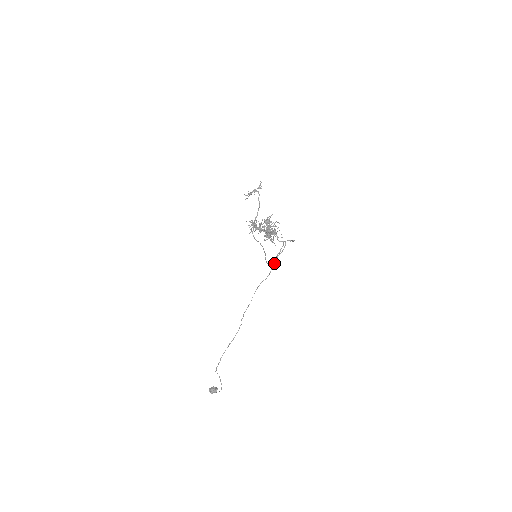
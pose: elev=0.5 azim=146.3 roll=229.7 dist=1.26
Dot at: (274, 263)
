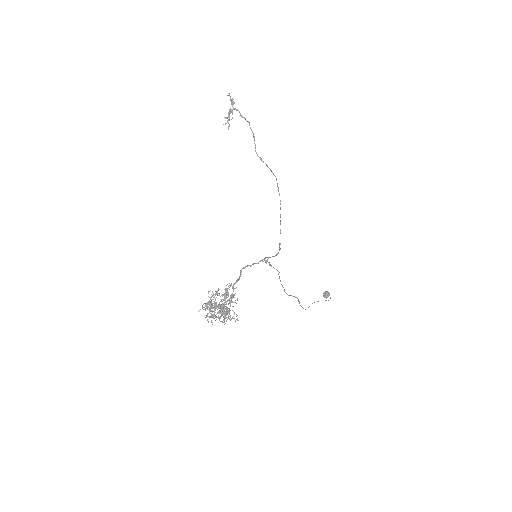
Dot at: (276, 255)
